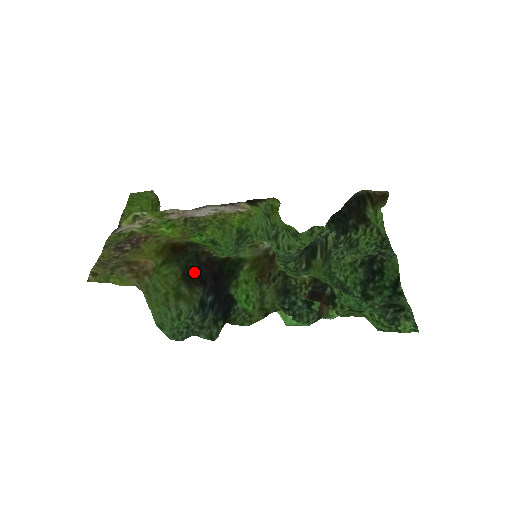
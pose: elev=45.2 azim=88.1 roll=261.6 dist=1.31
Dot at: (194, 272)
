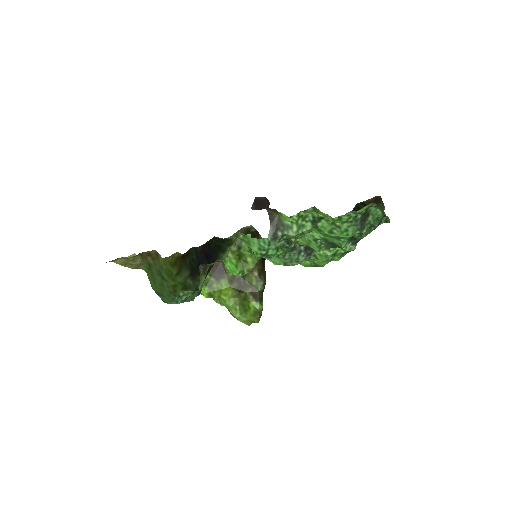
Dot at: (195, 263)
